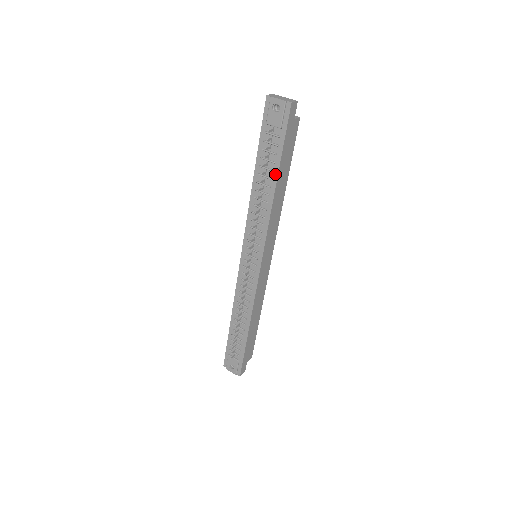
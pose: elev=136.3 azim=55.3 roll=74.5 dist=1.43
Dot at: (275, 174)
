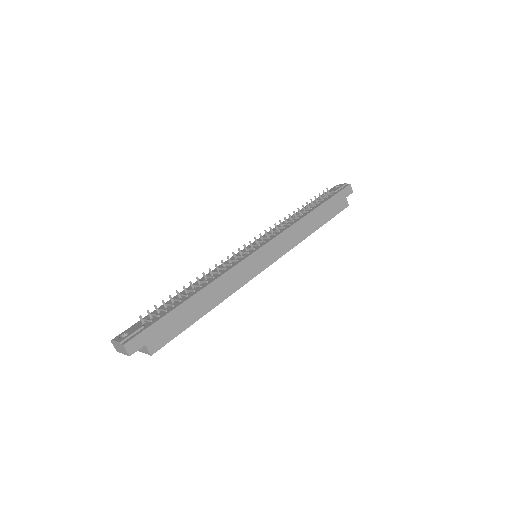
Dot at: (316, 207)
